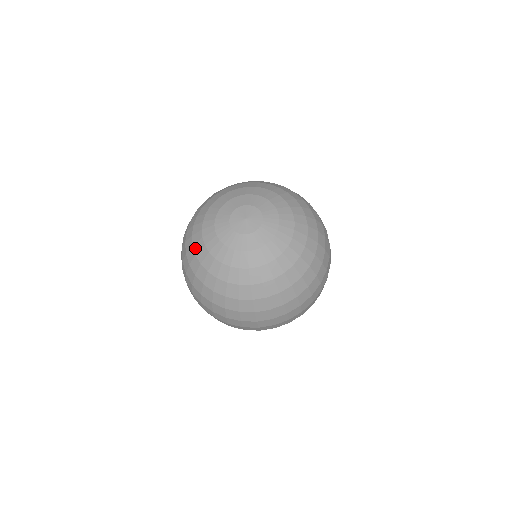
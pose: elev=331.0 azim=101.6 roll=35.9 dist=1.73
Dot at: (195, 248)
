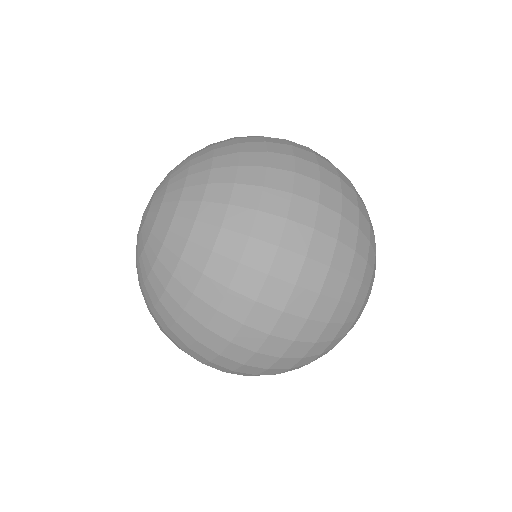
Dot at: occluded
